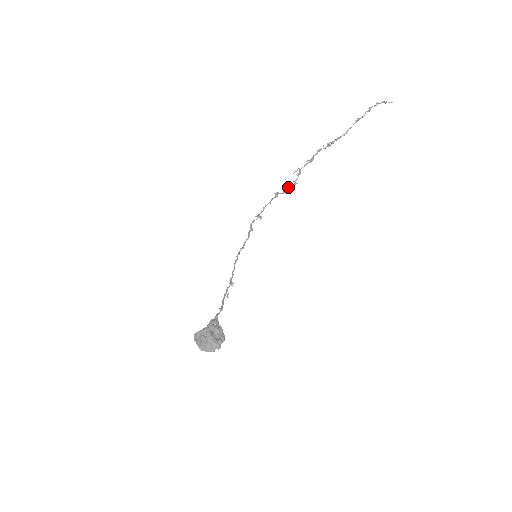
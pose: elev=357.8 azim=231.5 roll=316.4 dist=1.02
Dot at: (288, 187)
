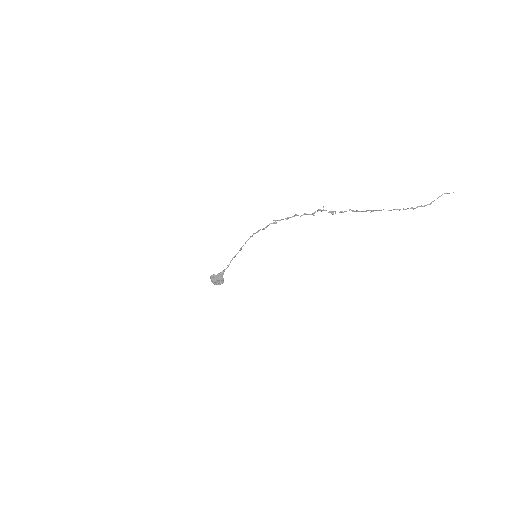
Dot at: (306, 214)
